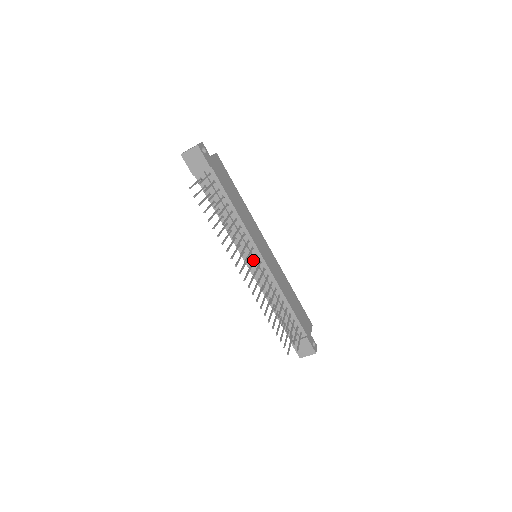
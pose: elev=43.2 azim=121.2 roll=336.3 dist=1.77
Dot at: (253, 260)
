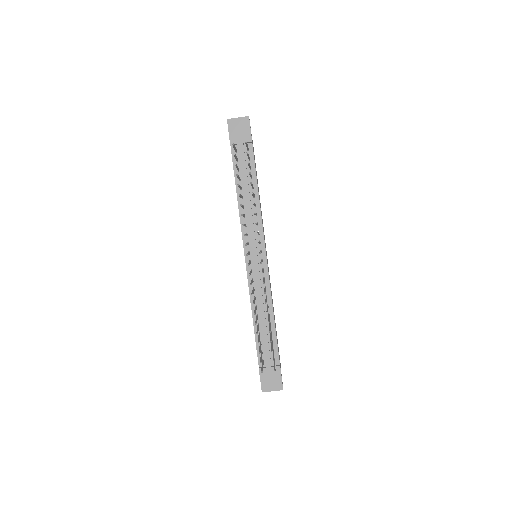
Dot at: (260, 251)
